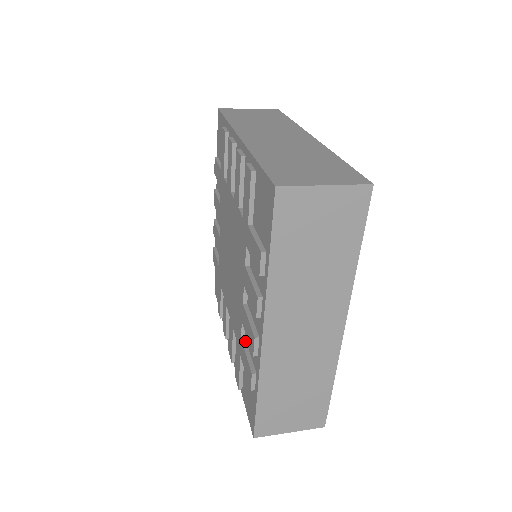
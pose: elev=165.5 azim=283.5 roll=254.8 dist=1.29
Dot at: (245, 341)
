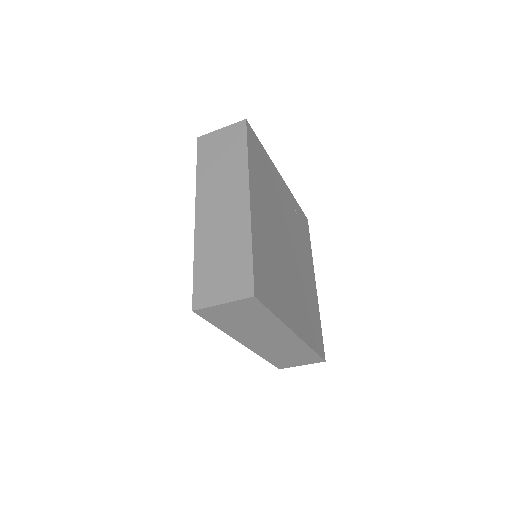
Dot at: occluded
